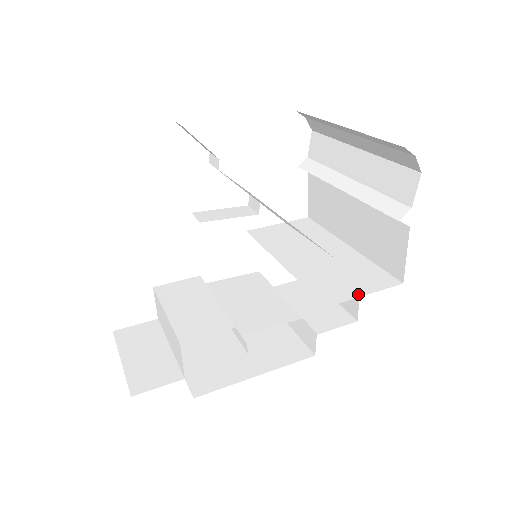
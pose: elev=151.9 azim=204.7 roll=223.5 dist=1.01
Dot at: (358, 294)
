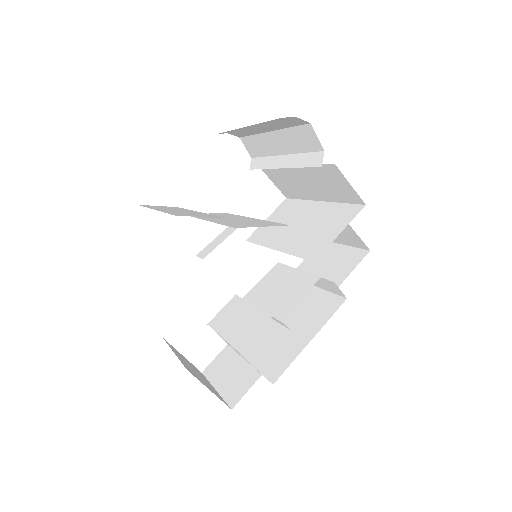
Dot at: (334, 236)
